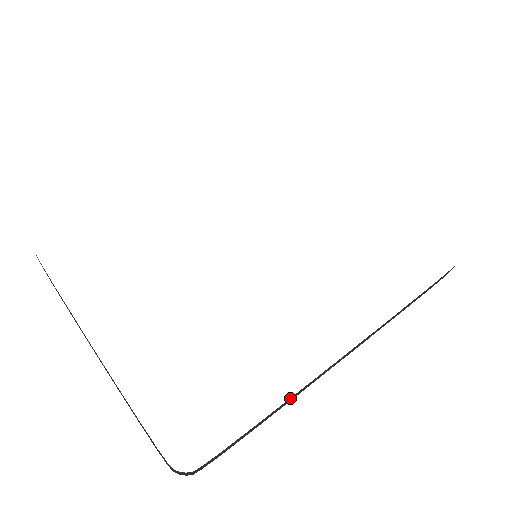
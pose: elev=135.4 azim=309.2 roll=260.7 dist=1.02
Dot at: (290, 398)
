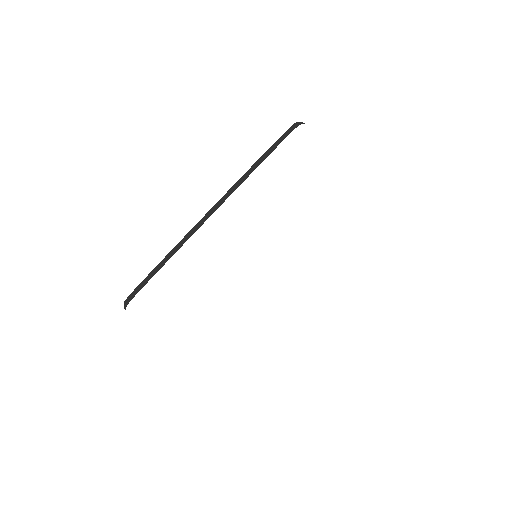
Dot at: occluded
